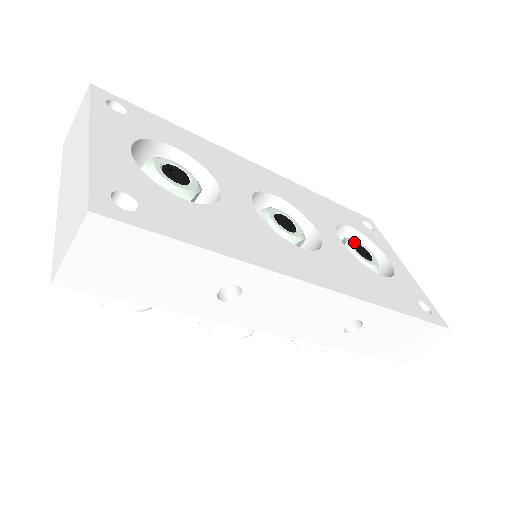
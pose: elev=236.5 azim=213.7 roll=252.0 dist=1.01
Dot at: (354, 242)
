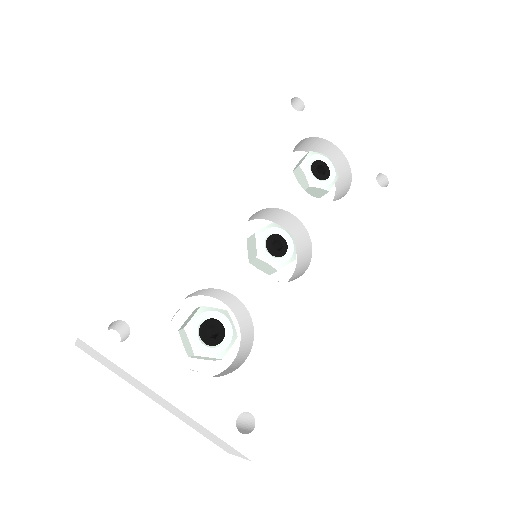
Dot at: (310, 166)
